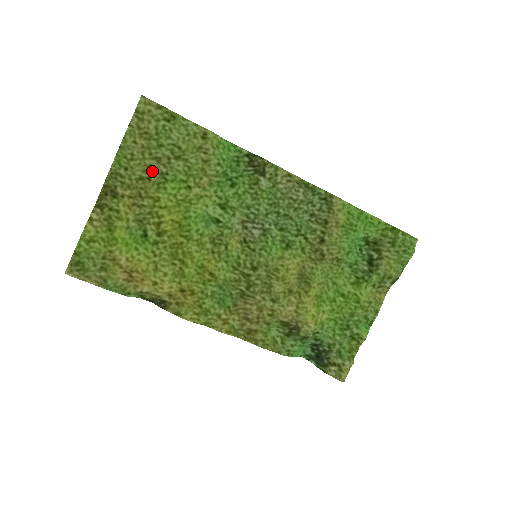
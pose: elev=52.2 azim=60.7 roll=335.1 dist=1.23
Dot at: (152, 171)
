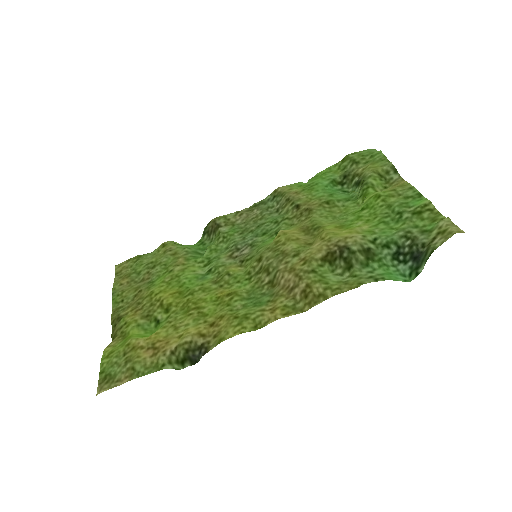
Dot at: (141, 287)
